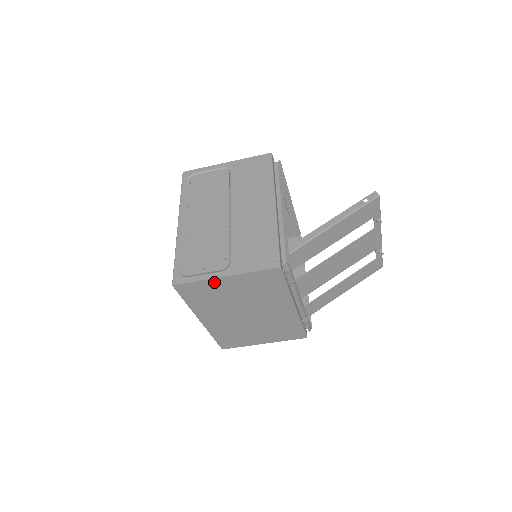
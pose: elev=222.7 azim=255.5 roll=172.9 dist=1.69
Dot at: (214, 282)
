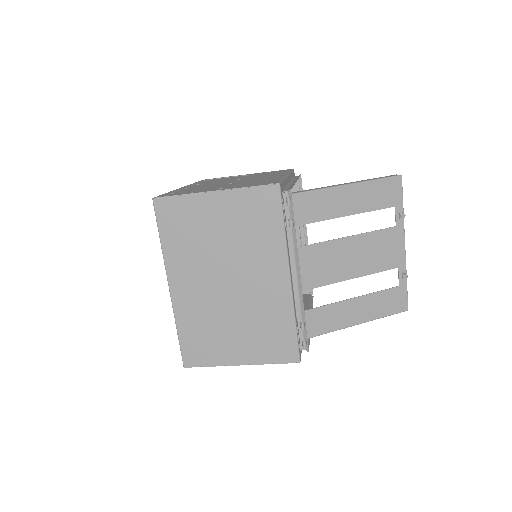
Dot at: (200, 200)
